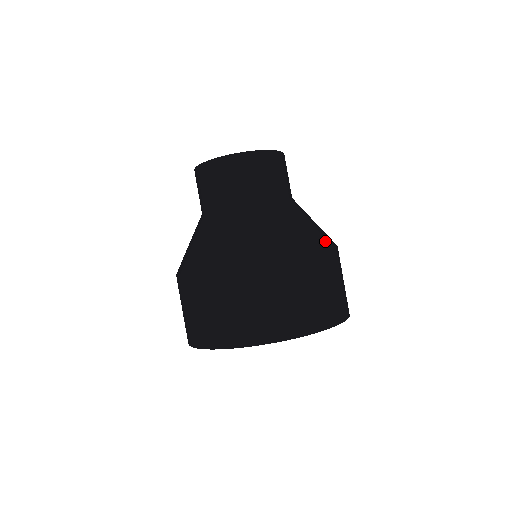
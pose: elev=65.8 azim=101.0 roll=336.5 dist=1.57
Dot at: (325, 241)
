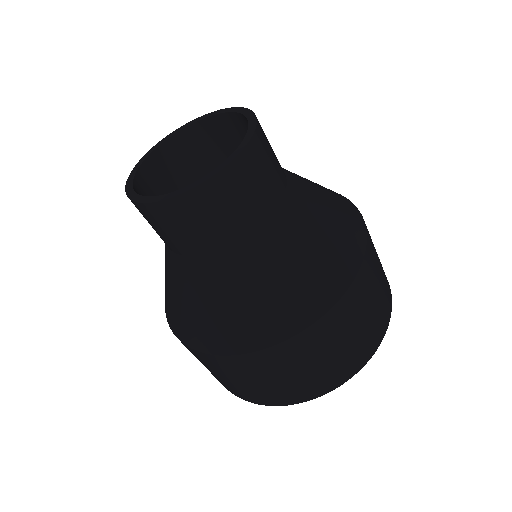
Dot at: (347, 265)
